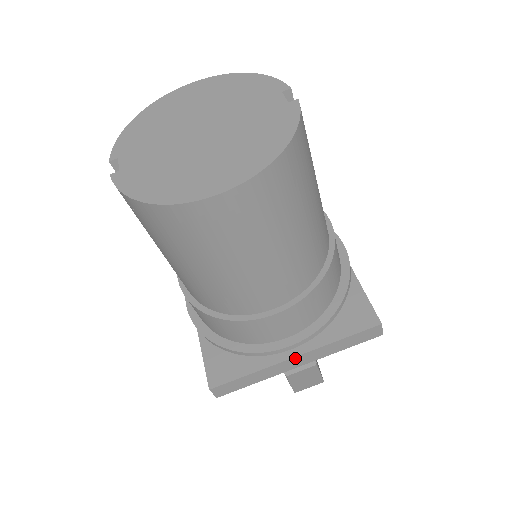
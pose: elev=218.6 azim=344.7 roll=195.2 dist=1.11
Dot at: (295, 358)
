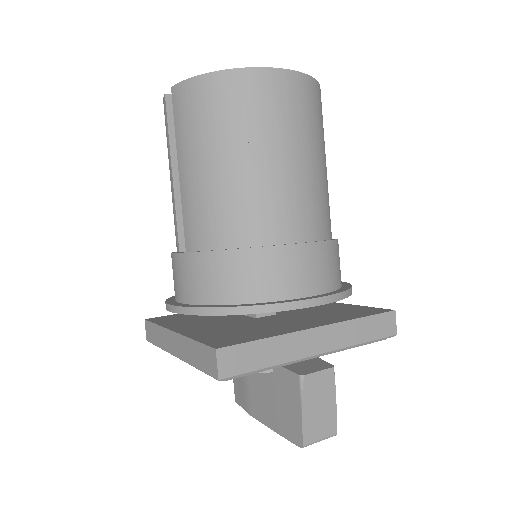
Dot at: (316, 330)
